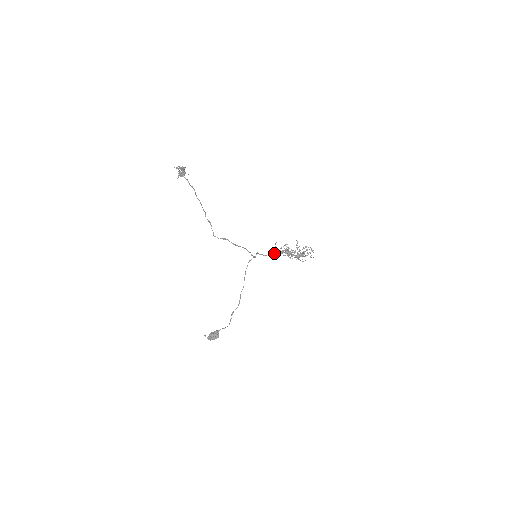
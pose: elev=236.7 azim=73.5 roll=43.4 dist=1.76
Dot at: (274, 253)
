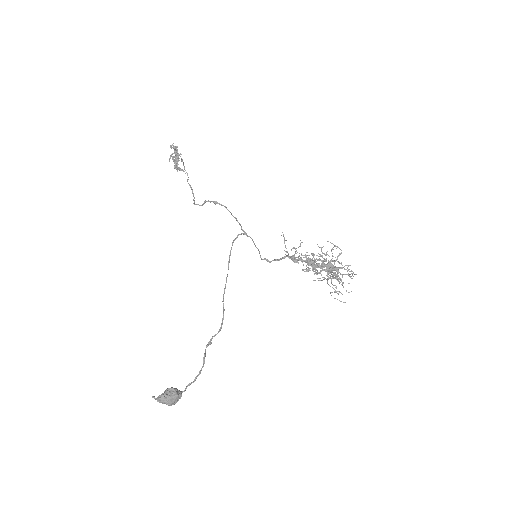
Dot at: (285, 257)
